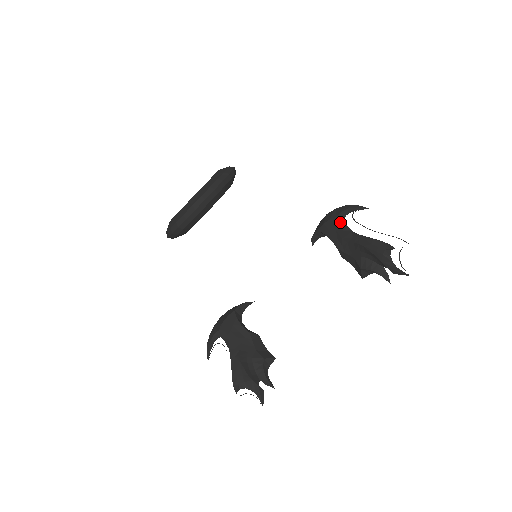
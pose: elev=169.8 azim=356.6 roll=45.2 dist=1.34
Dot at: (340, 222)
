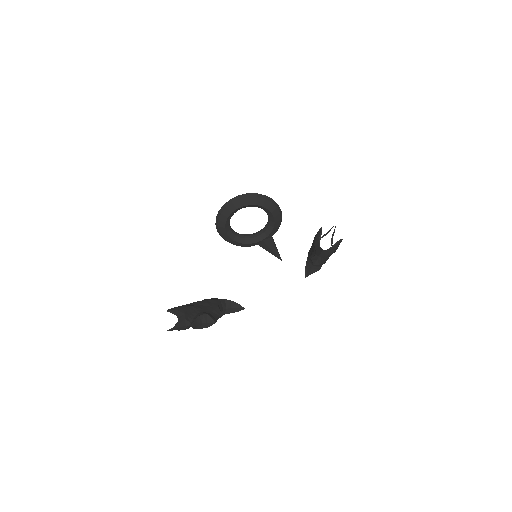
Dot at: occluded
